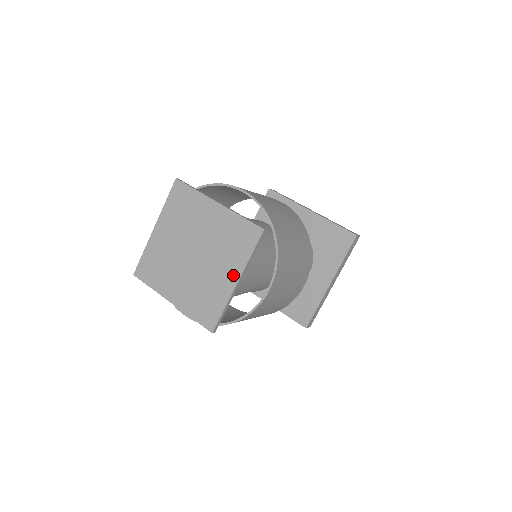
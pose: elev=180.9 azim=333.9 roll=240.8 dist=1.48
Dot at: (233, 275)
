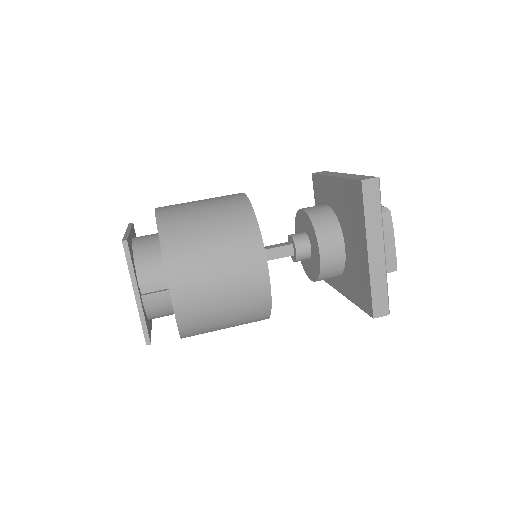
Dot at: occluded
